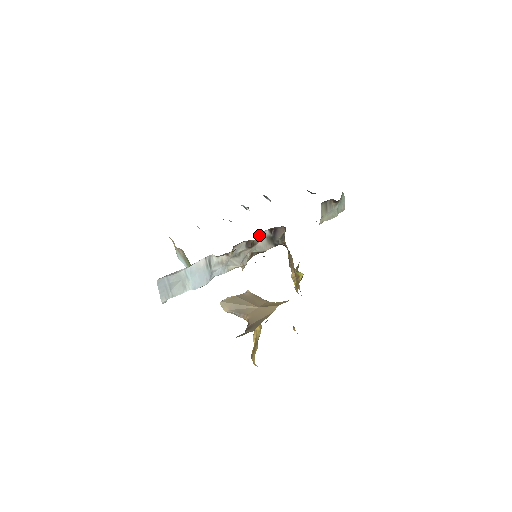
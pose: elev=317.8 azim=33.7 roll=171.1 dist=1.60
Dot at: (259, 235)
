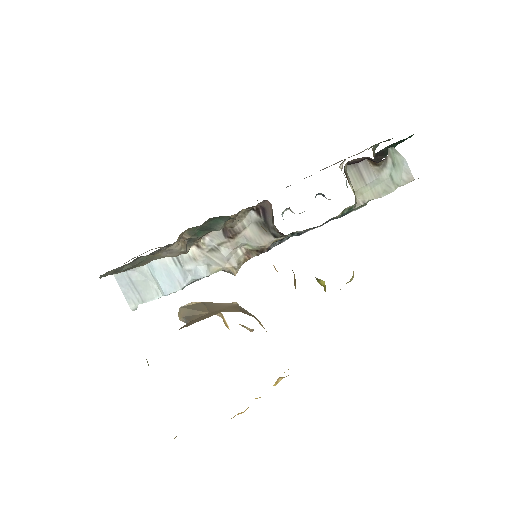
Dot at: (241, 218)
